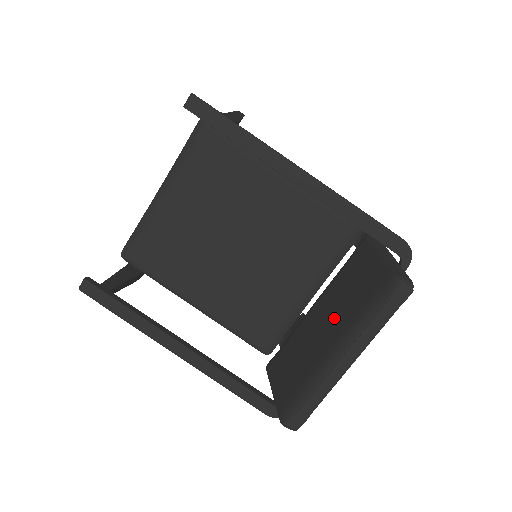
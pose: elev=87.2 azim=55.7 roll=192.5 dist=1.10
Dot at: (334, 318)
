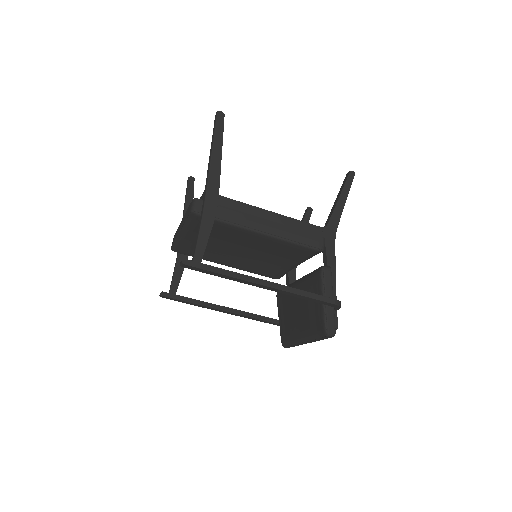
Dot at: (302, 316)
